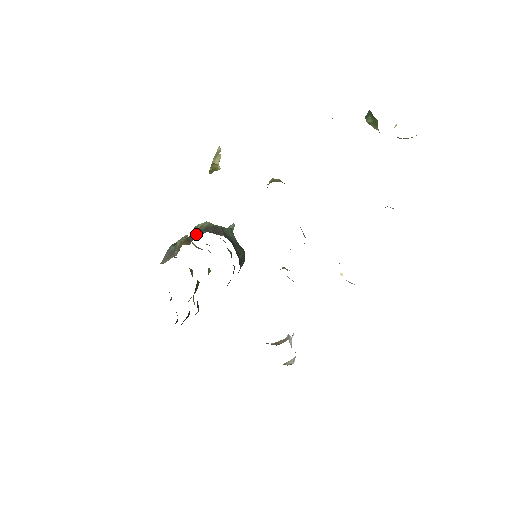
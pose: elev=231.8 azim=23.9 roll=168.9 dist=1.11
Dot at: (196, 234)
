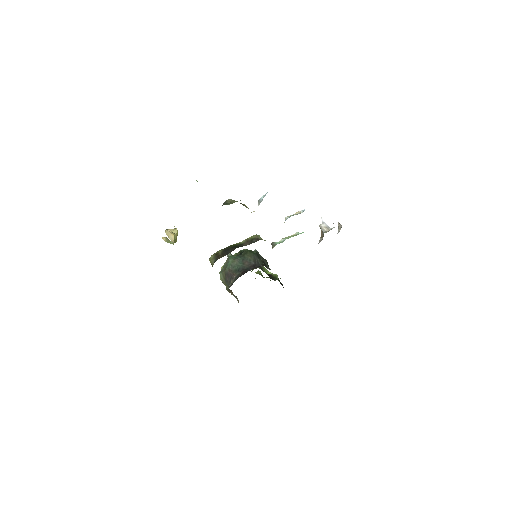
Dot at: occluded
